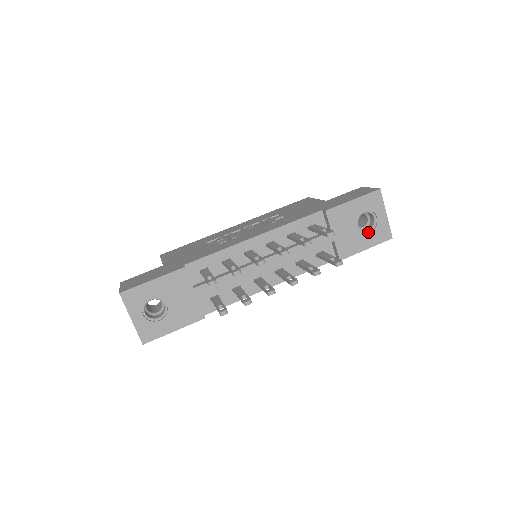
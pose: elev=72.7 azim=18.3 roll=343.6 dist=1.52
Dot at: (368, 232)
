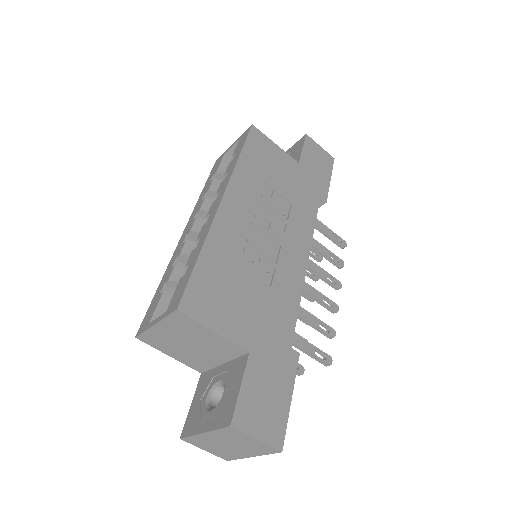
Dot at: occluded
